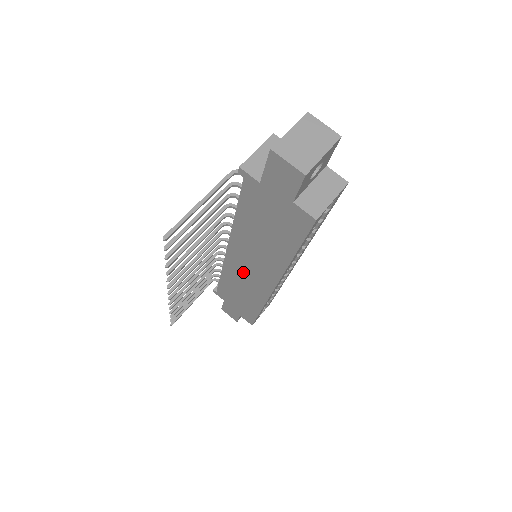
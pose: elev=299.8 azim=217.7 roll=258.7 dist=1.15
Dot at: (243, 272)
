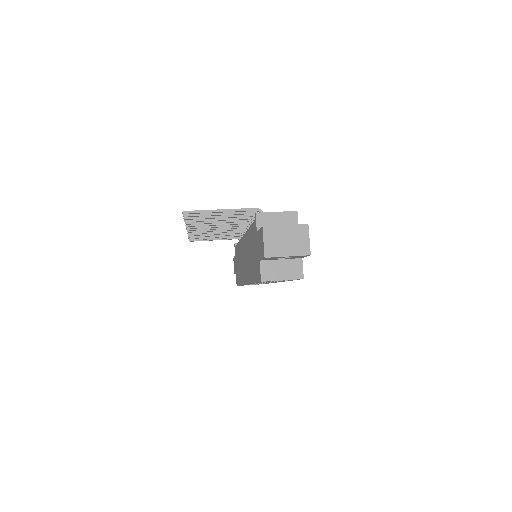
Dot at: occluded
